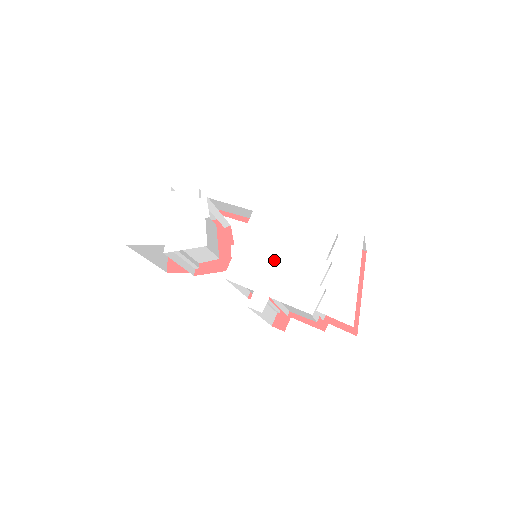
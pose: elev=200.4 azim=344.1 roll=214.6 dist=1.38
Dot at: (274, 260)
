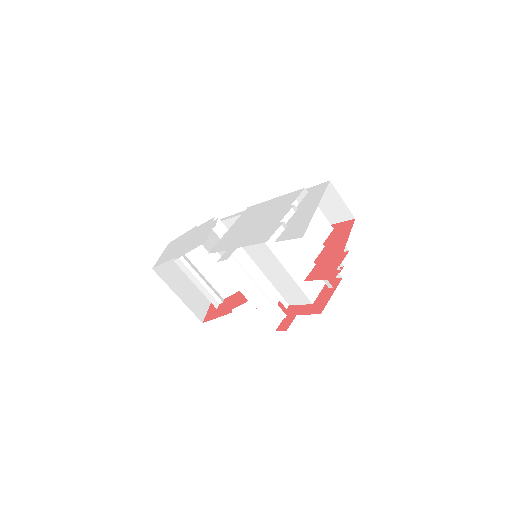
Dot at: (250, 226)
